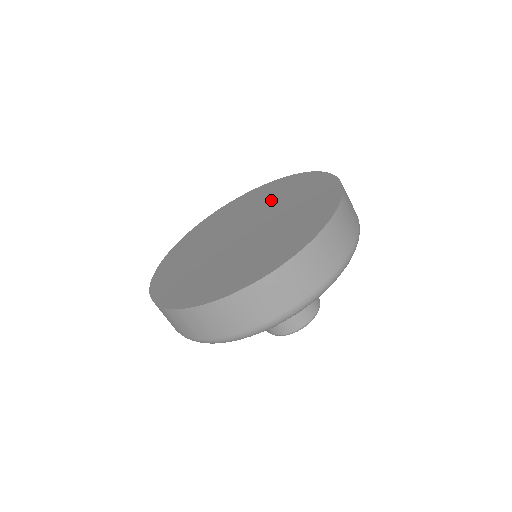
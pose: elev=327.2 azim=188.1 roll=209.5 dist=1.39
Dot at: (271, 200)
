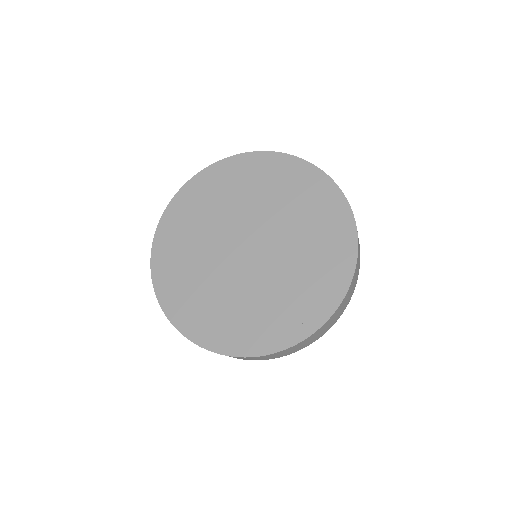
Dot at: (253, 196)
